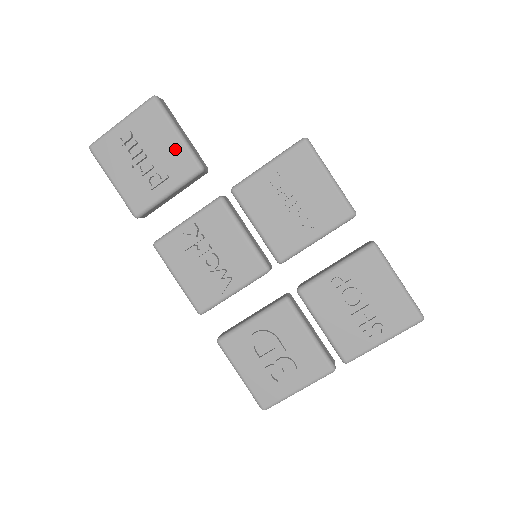
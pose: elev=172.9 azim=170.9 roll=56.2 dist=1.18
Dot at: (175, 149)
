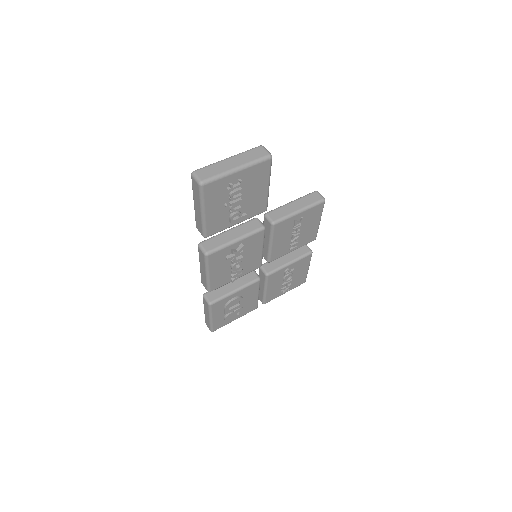
Dot at: (261, 196)
